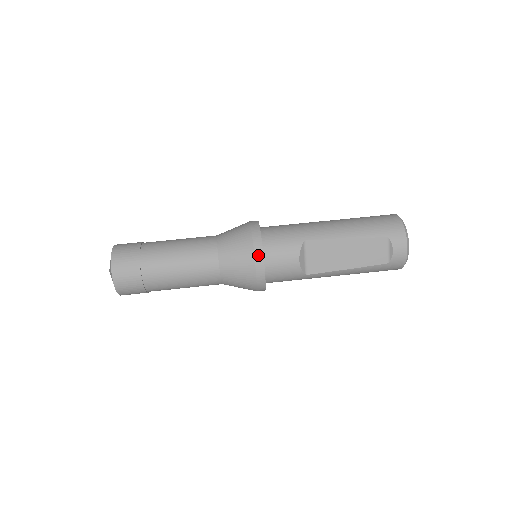
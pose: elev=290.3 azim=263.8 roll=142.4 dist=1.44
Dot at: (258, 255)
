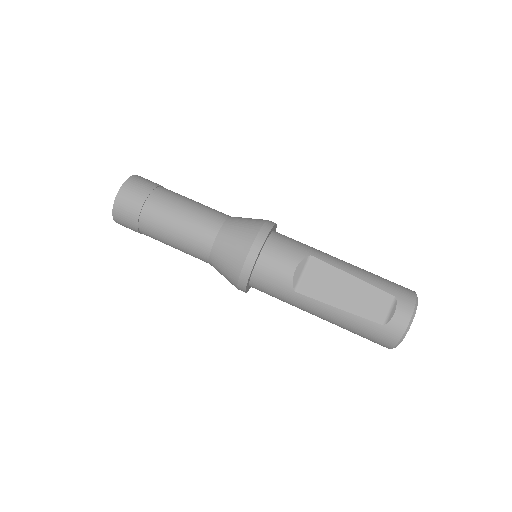
Dot at: (260, 238)
